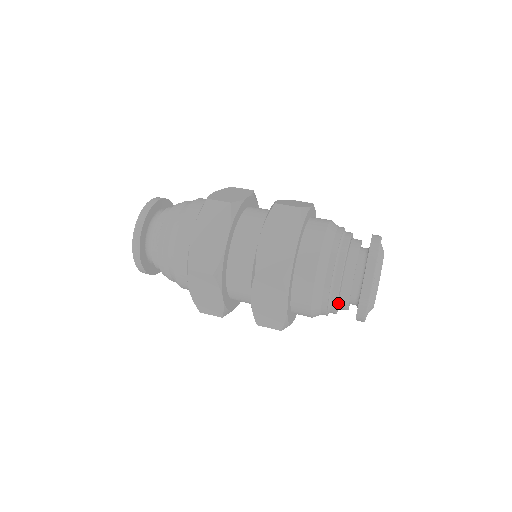
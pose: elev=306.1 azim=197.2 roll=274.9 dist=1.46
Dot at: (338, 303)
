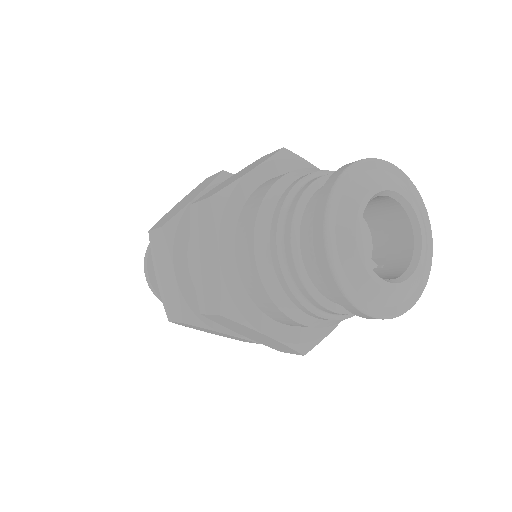
Dot at: (338, 304)
